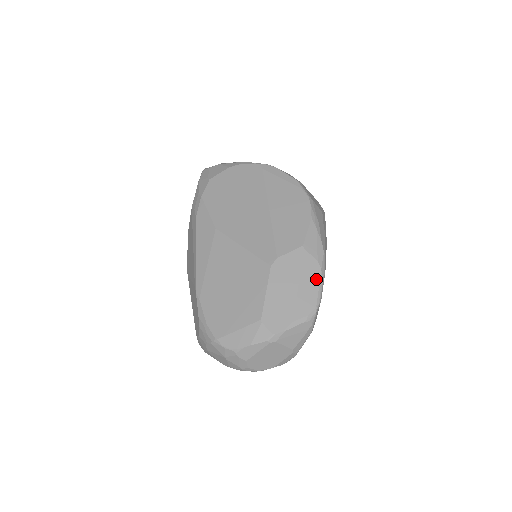
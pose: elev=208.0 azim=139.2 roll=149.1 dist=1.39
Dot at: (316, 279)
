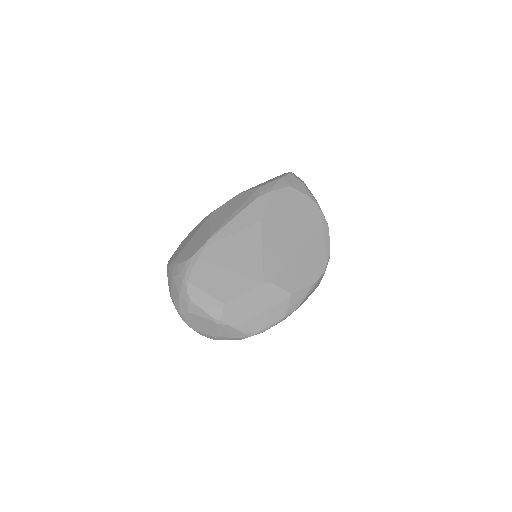
Dot at: (276, 319)
